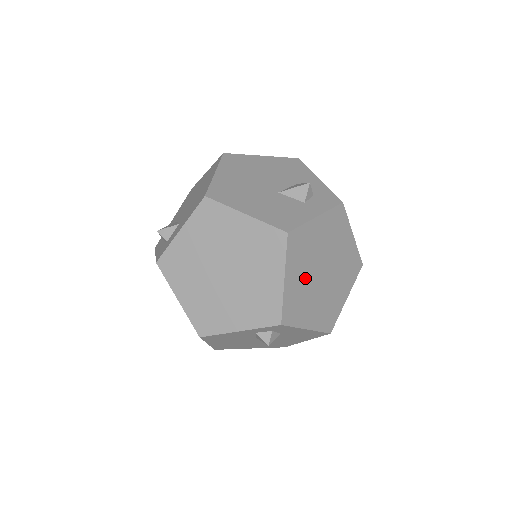
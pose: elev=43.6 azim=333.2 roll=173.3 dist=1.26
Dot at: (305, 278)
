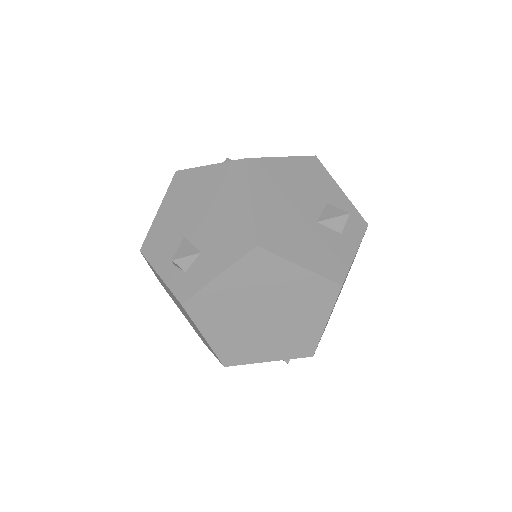
Dot at: occluded
